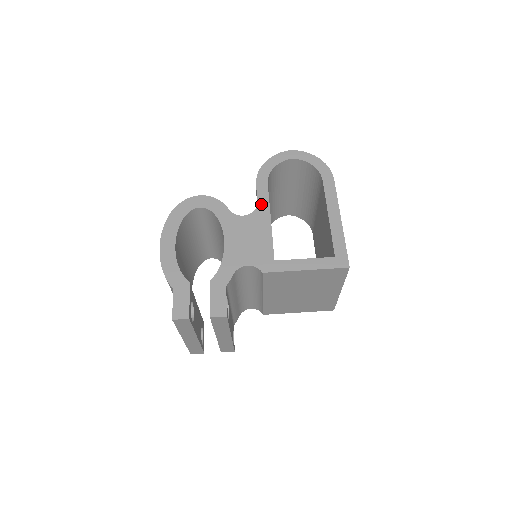
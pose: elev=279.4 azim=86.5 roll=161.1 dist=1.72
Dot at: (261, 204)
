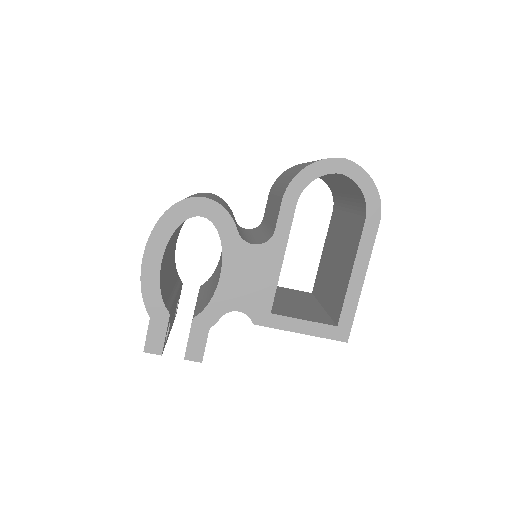
Dot at: (279, 234)
